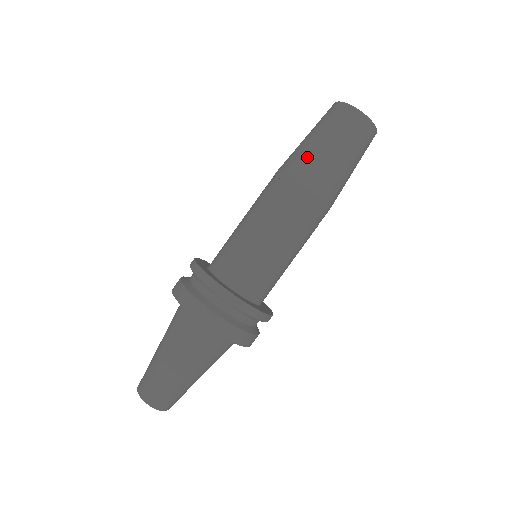
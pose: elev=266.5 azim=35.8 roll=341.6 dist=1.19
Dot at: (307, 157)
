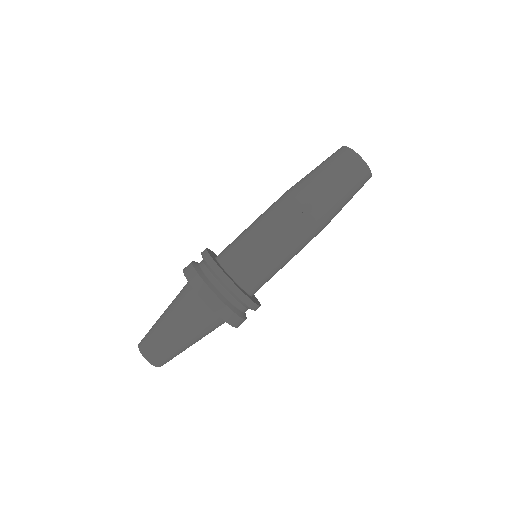
Dot at: (322, 195)
